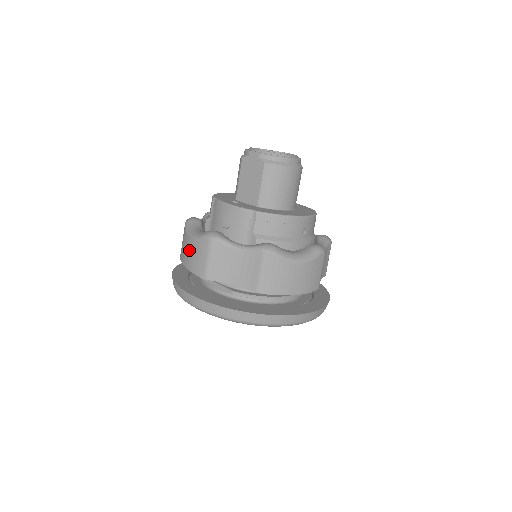
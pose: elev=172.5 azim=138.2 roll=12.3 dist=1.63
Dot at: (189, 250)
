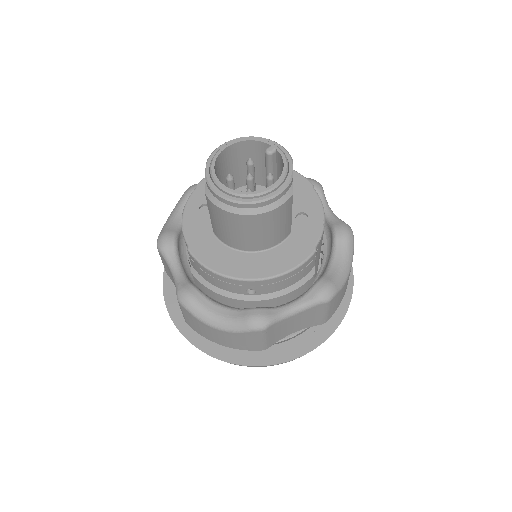
Dot at: occluded
